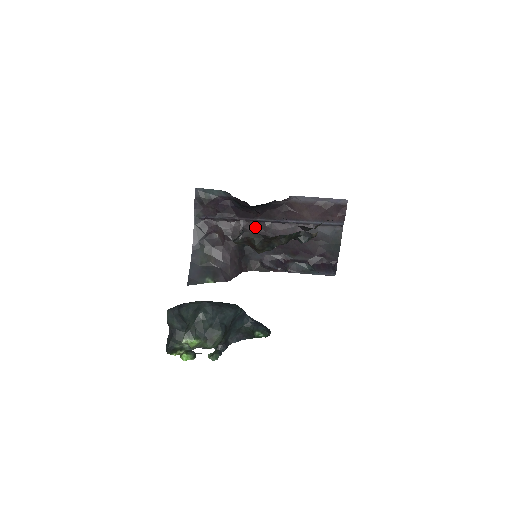
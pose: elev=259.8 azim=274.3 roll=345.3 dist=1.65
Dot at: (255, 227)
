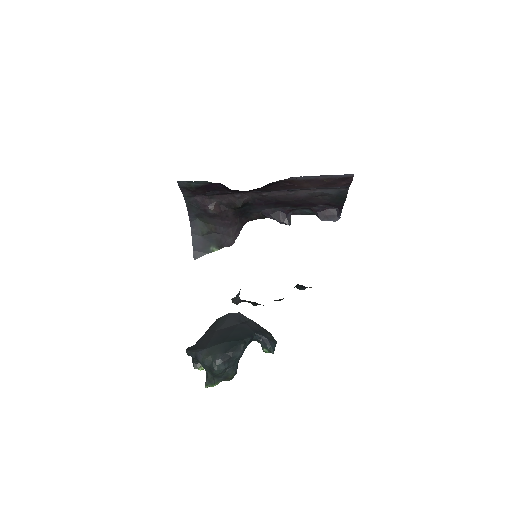
Dot at: (251, 195)
